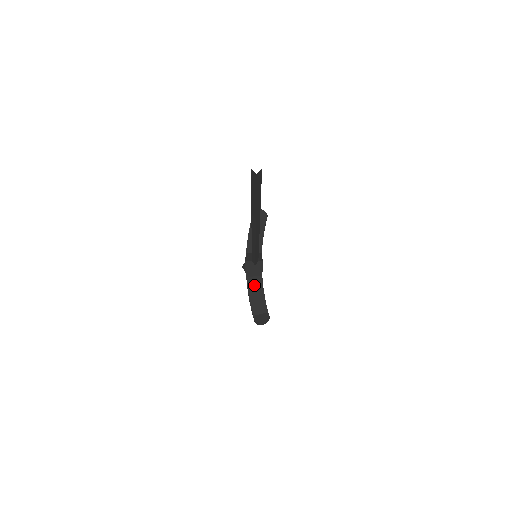
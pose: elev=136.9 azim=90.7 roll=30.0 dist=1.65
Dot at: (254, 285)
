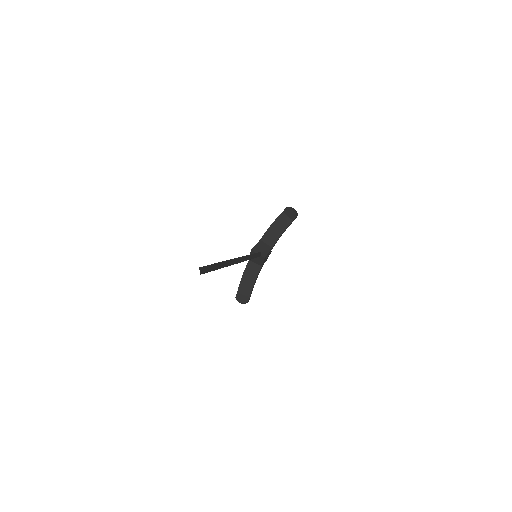
Dot at: (251, 270)
